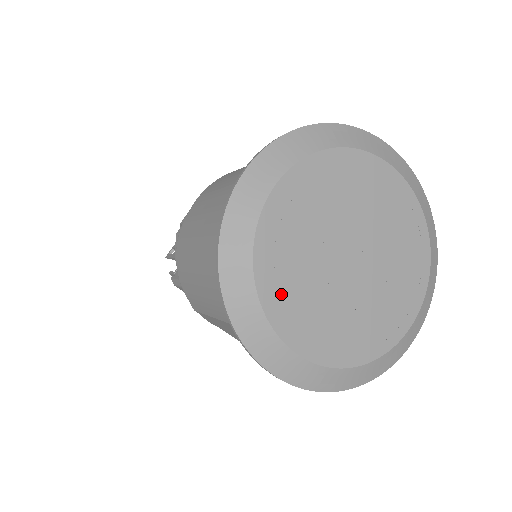
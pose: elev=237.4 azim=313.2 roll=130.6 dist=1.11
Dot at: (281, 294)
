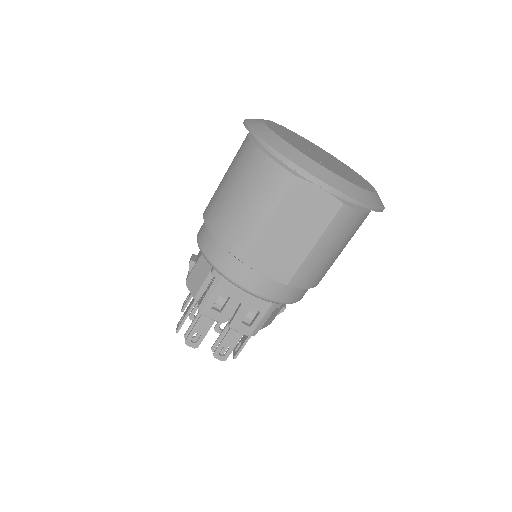
Dot at: (301, 150)
